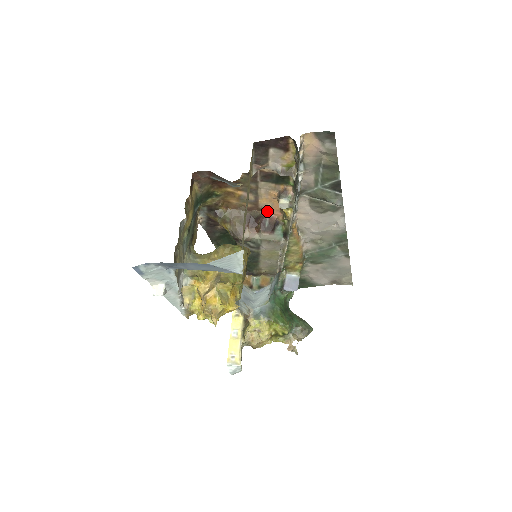
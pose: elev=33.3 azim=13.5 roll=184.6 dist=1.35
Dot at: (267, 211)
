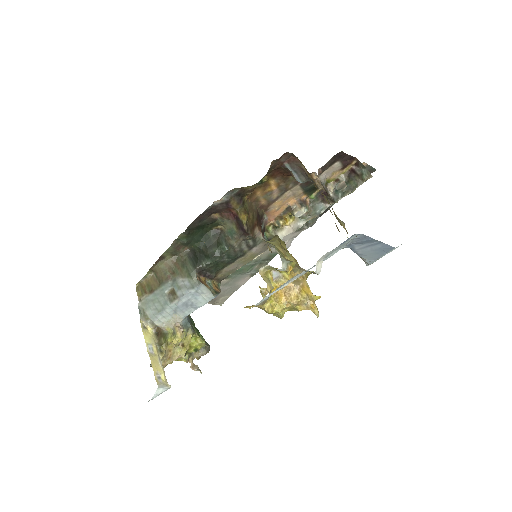
Dot at: (268, 214)
